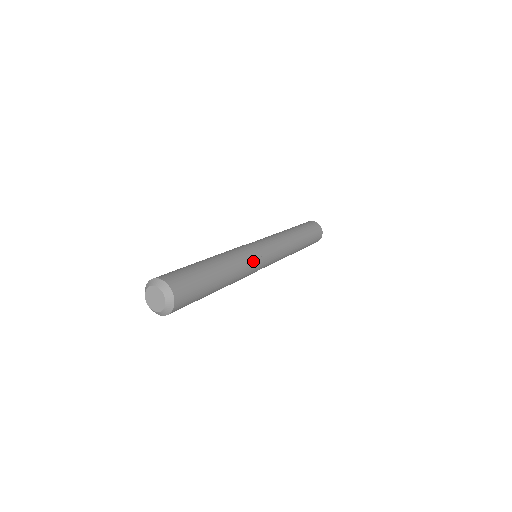
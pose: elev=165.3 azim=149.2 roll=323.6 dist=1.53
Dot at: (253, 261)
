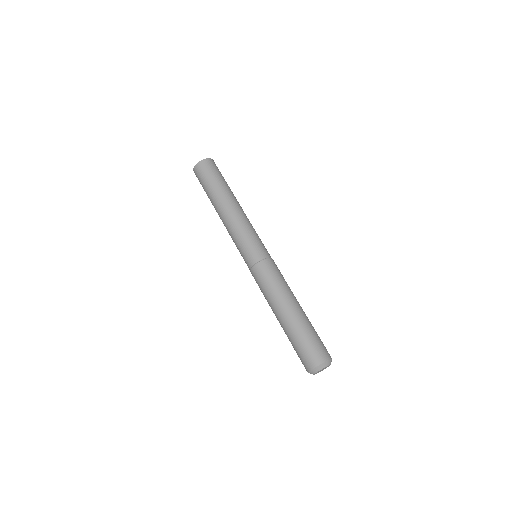
Dot at: occluded
